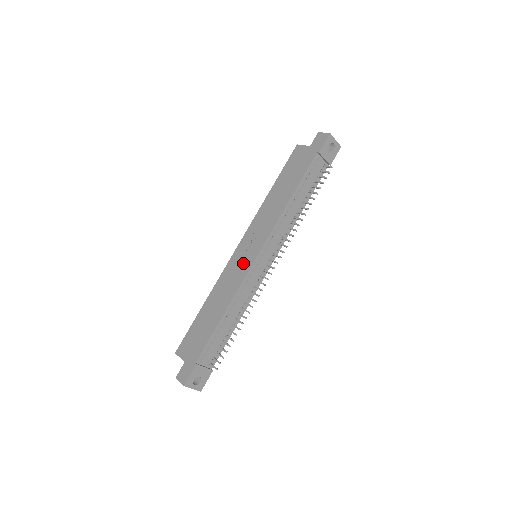
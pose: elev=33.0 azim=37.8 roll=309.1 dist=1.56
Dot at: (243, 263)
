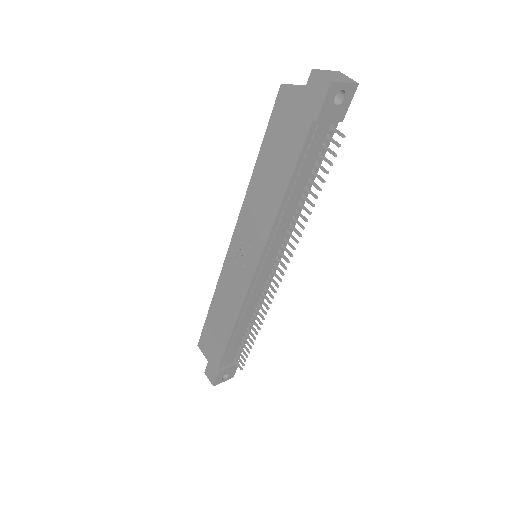
Dot at: (240, 274)
